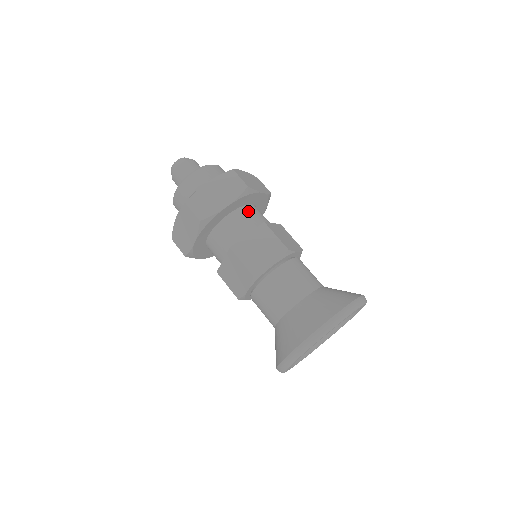
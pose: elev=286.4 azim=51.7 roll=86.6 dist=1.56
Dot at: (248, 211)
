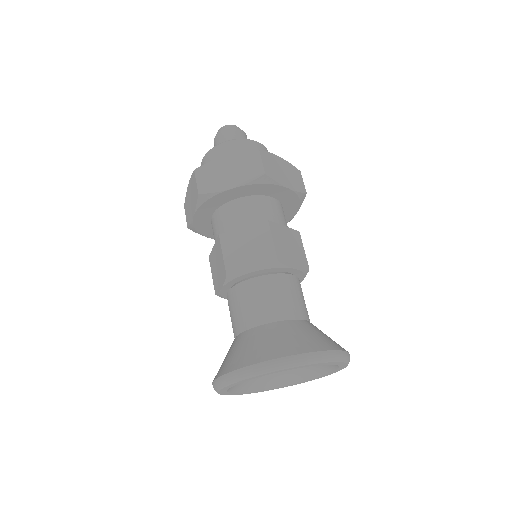
Dot at: (261, 202)
